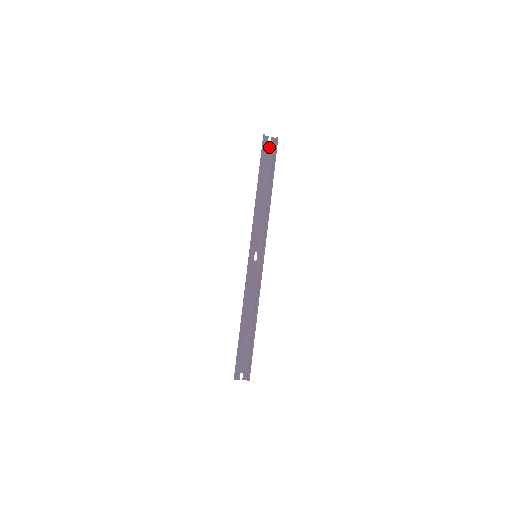
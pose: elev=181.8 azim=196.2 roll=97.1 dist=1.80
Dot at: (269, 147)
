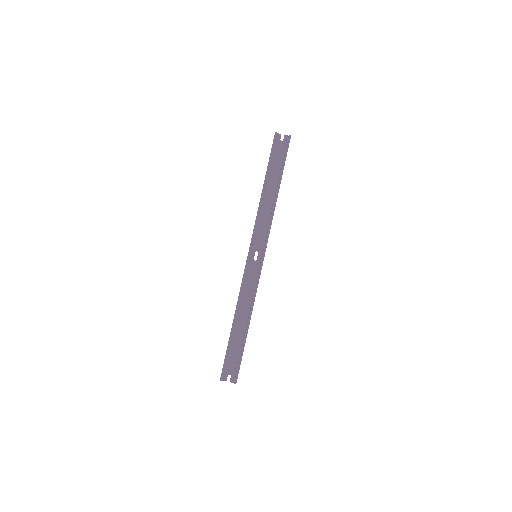
Dot at: (281, 145)
